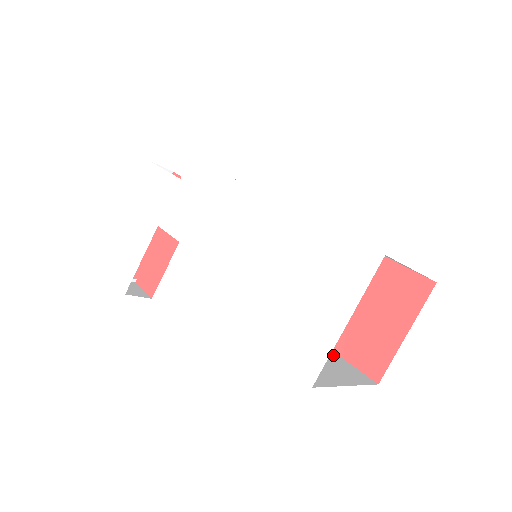
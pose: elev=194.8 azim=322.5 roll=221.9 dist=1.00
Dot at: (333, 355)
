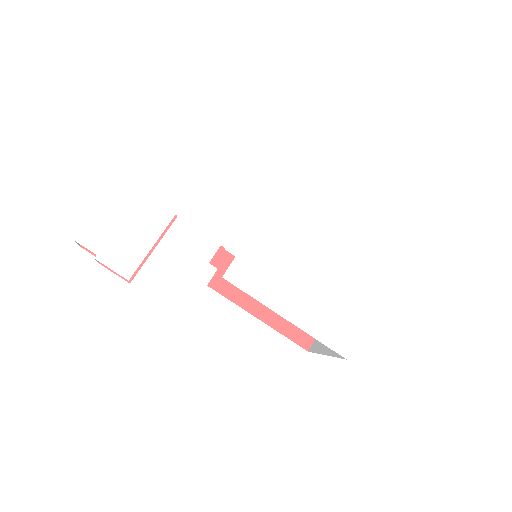
Dot at: occluded
